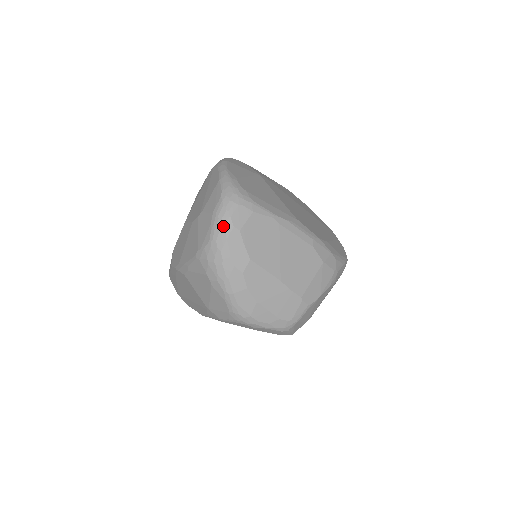
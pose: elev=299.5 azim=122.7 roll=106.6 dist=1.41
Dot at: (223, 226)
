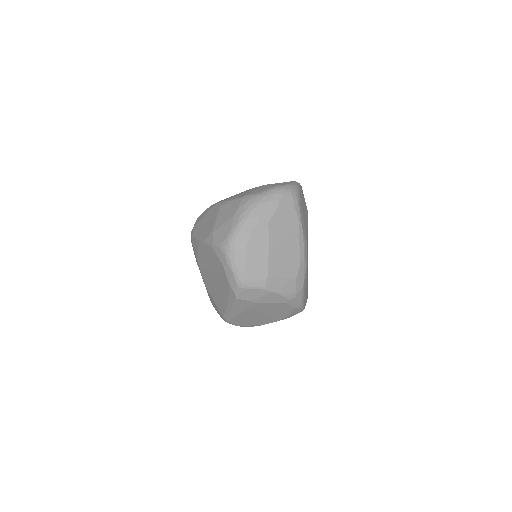
Dot at: (274, 194)
